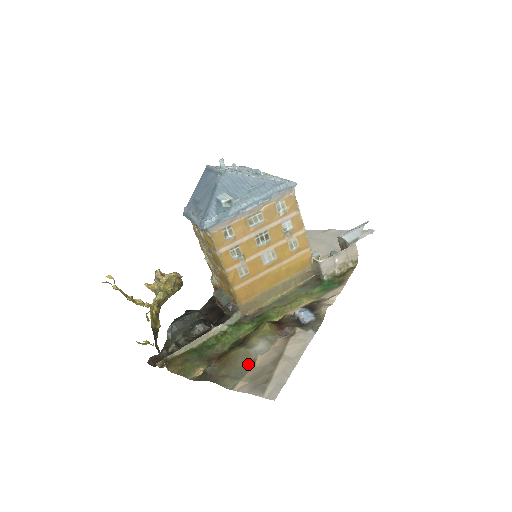
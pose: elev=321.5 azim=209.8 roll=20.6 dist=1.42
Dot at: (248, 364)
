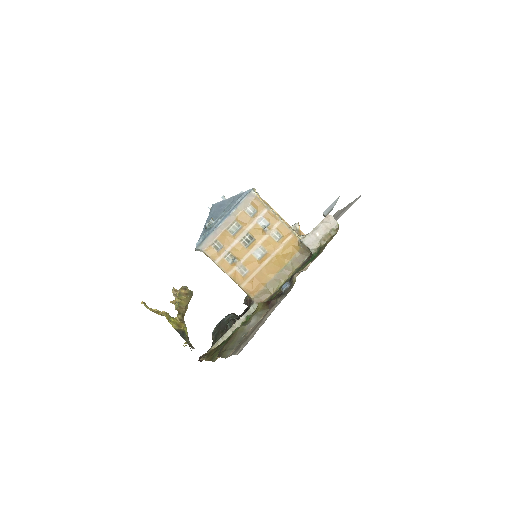
Dot at: (242, 337)
